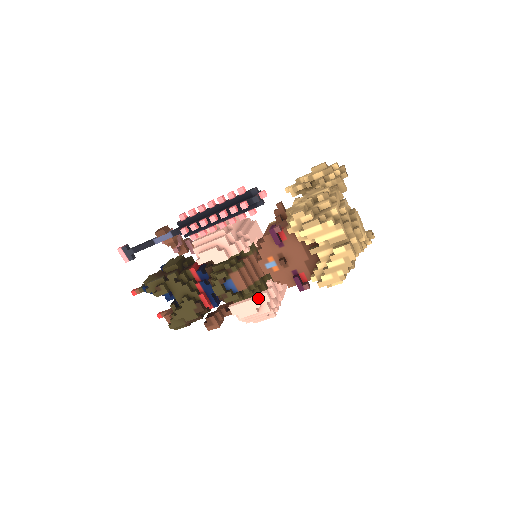
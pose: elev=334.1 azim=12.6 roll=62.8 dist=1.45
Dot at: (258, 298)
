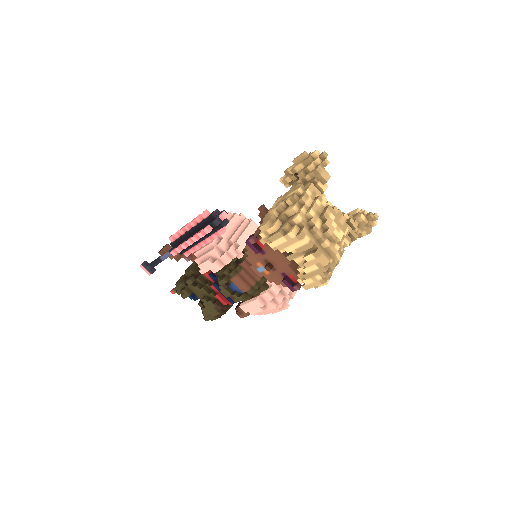
Dot at: (261, 298)
